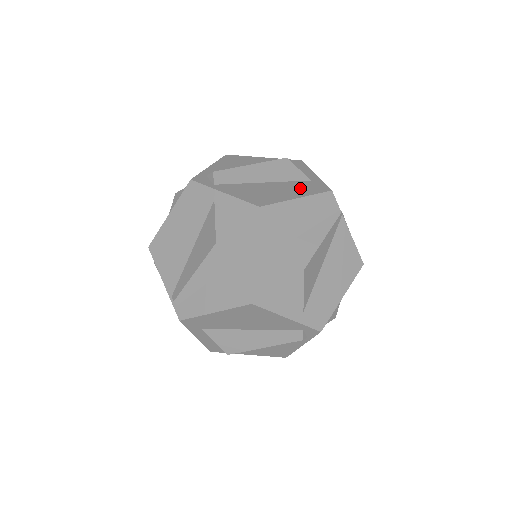
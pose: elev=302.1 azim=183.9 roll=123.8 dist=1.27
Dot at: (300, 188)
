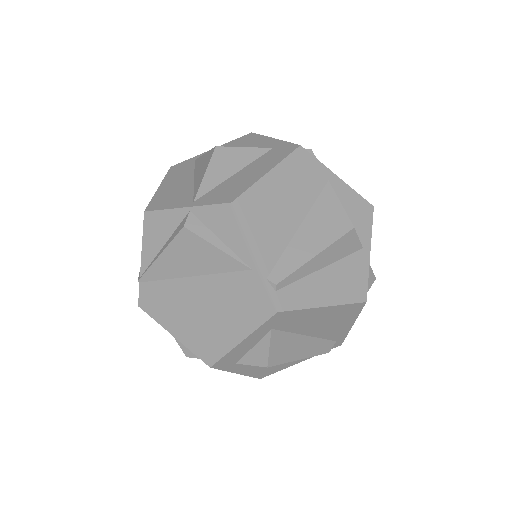
Dot at: occluded
